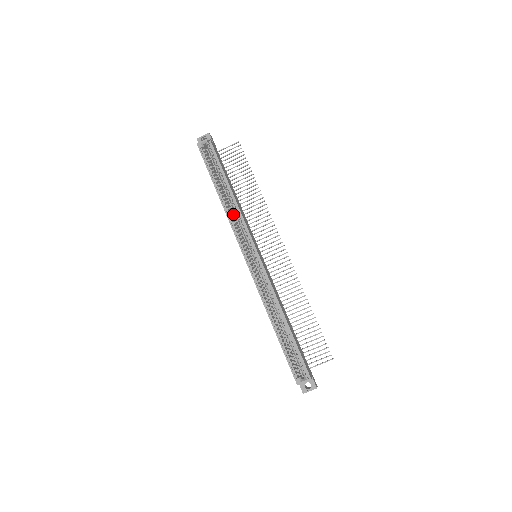
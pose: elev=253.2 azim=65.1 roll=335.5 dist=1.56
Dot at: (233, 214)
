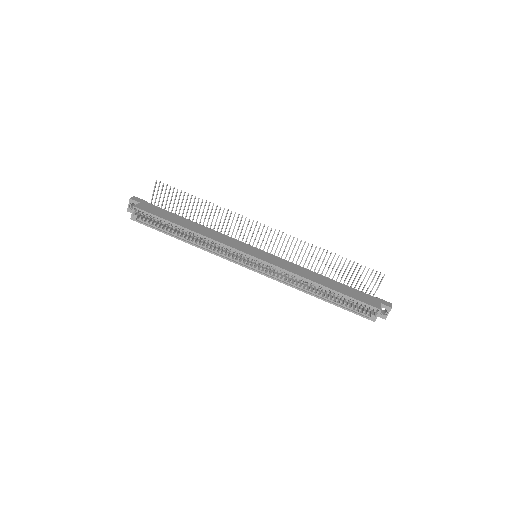
Dot at: (209, 242)
